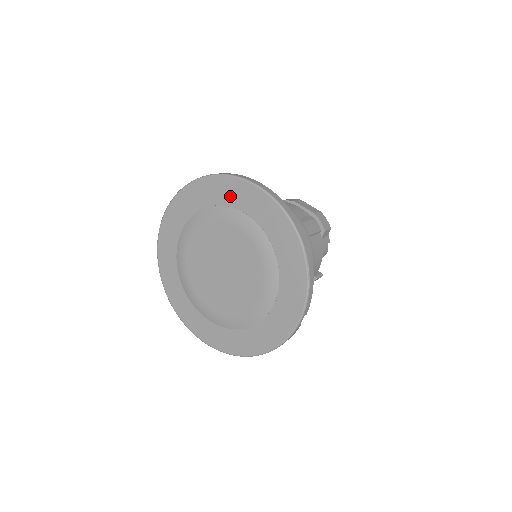
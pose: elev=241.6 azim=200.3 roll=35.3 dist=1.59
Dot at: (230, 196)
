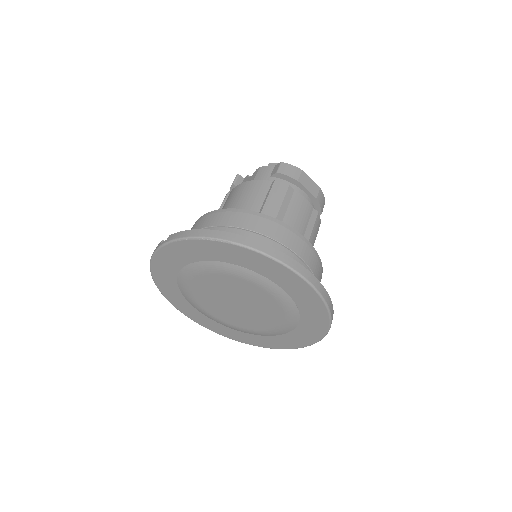
Dot at: (267, 271)
